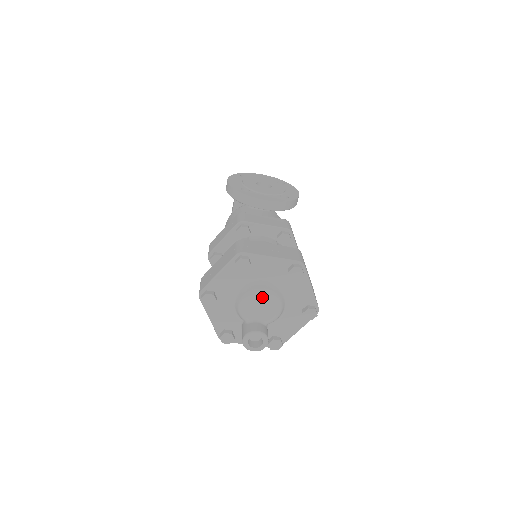
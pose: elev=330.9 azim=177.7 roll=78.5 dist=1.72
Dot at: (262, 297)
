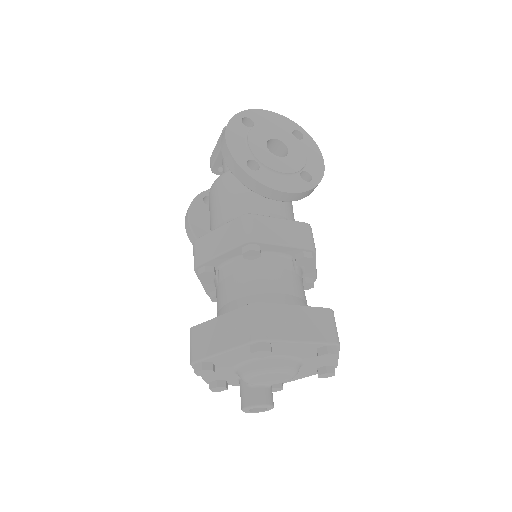
Dot at: (276, 374)
